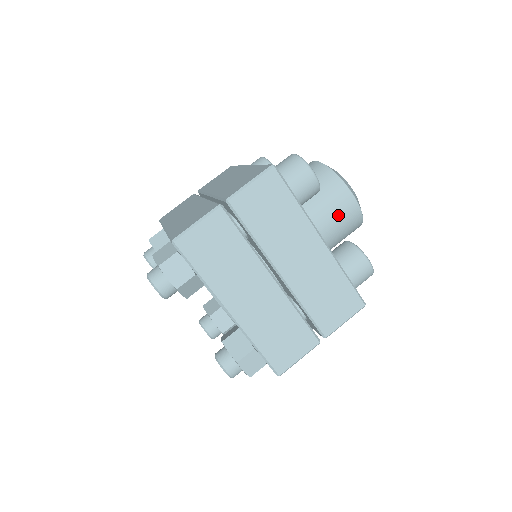
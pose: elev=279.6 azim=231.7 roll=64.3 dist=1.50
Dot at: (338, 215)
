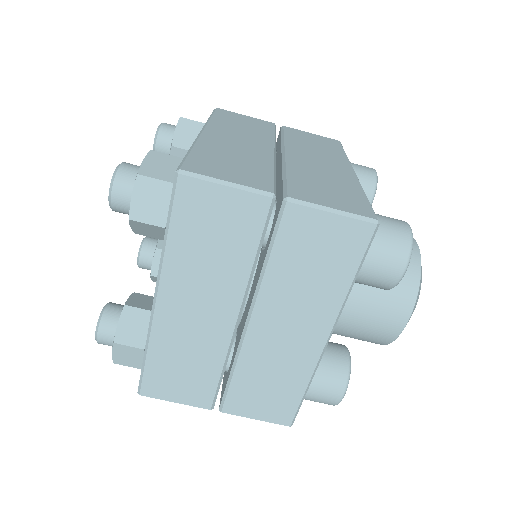
Dot at: (371, 321)
